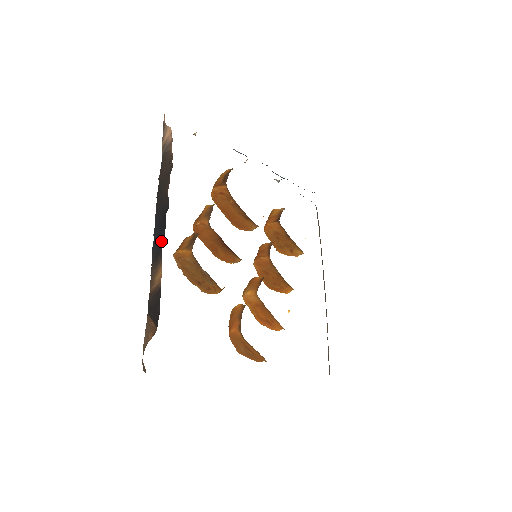
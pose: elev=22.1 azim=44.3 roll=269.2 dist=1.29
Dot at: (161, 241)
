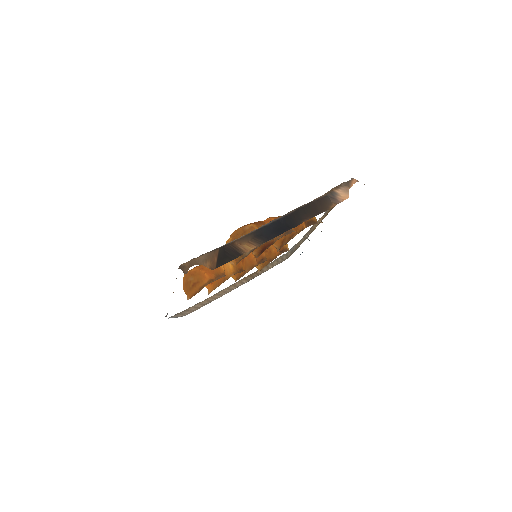
Dot at: (271, 235)
